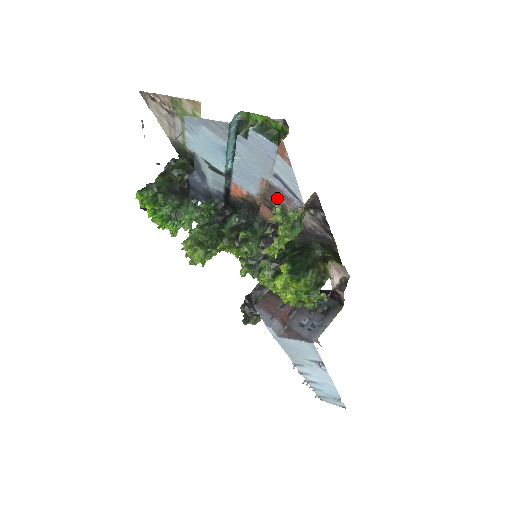
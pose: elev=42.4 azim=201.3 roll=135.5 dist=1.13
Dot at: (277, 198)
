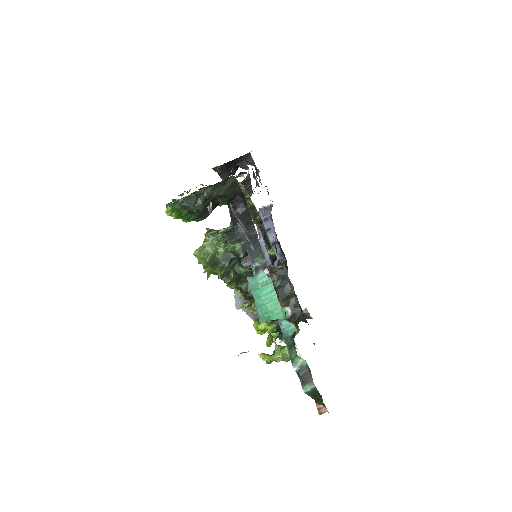
Dot at: occluded
